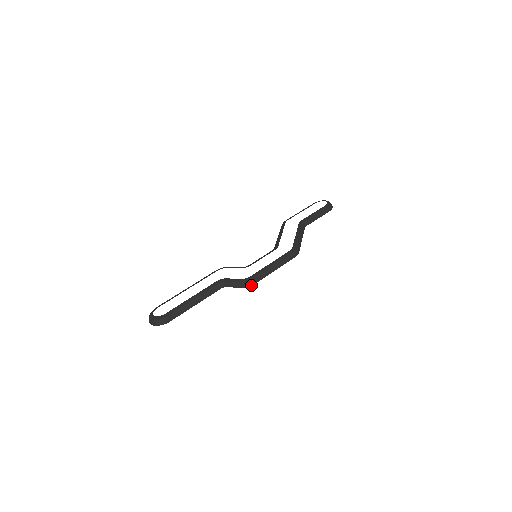
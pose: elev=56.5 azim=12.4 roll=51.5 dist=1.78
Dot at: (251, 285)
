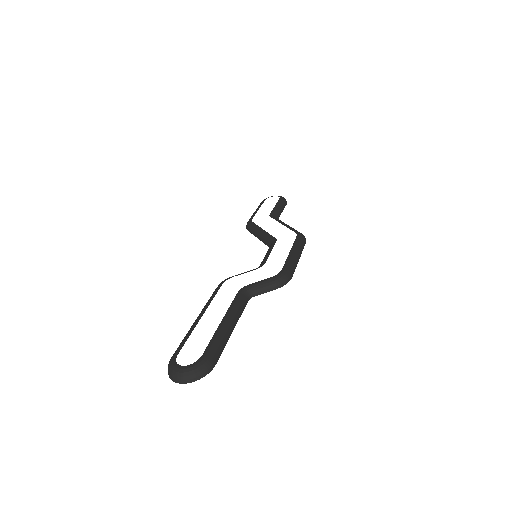
Dot at: (288, 281)
